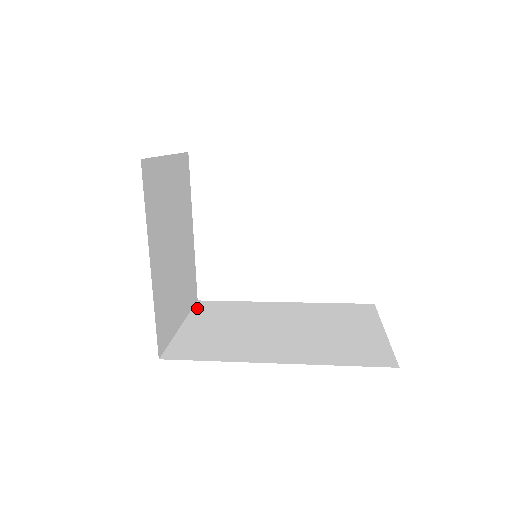
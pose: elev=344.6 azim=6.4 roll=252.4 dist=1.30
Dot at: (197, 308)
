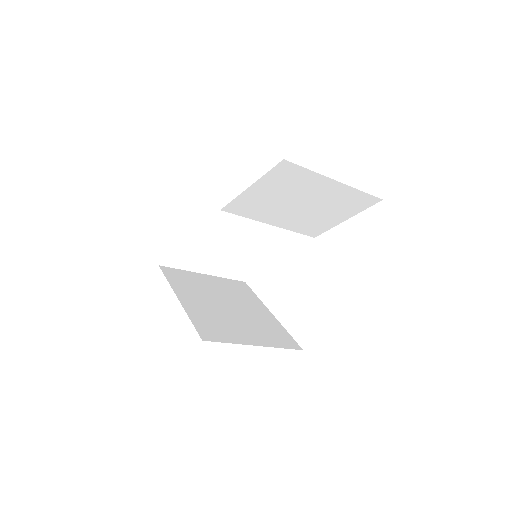
Dot at: occluded
